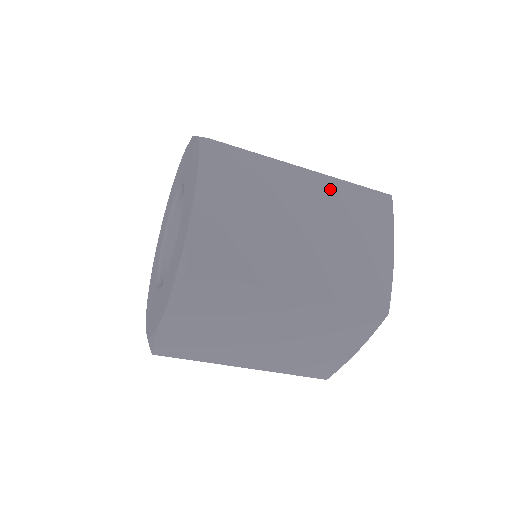
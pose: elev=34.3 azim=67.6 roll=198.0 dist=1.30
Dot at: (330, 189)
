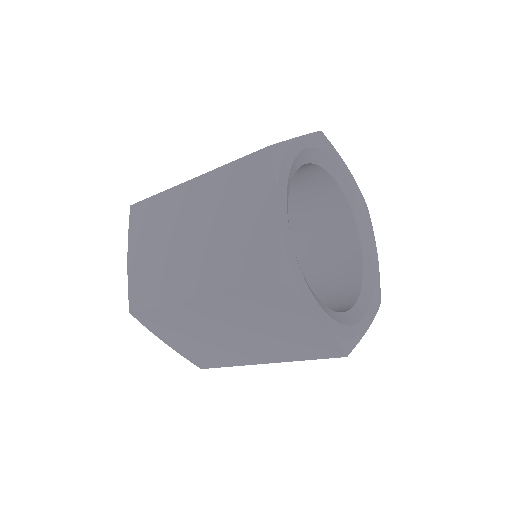
Dot at: (210, 184)
